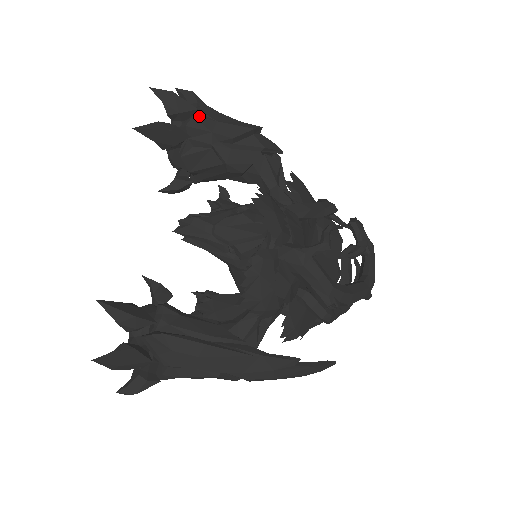
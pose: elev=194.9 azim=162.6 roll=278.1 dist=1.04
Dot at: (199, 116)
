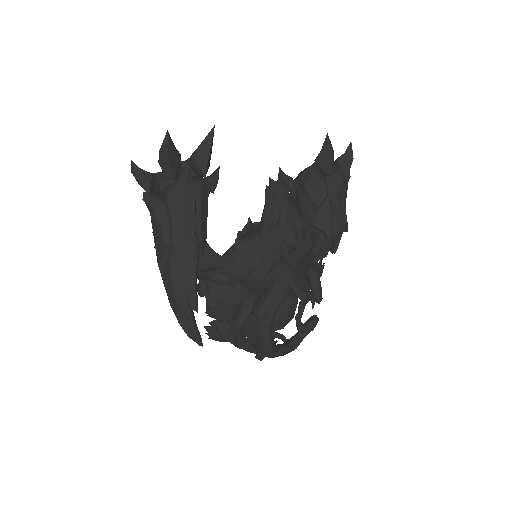
Dot at: (344, 181)
